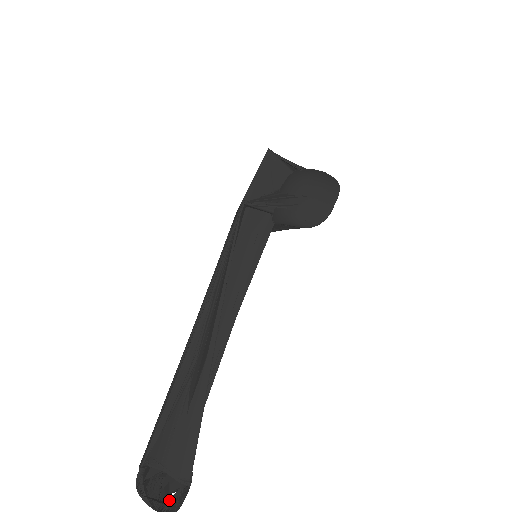
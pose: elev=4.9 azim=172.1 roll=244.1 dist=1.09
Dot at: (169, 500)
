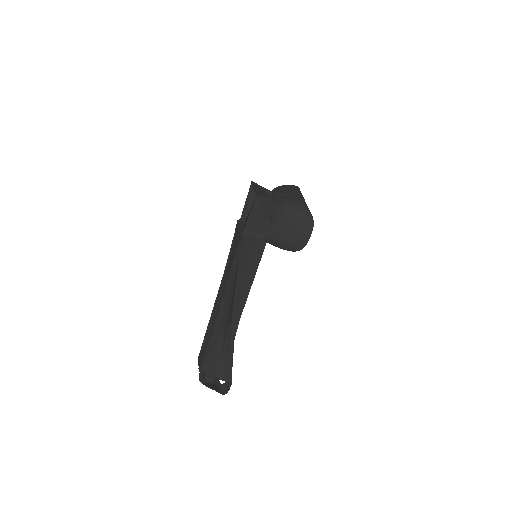
Dot at: (220, 388)
